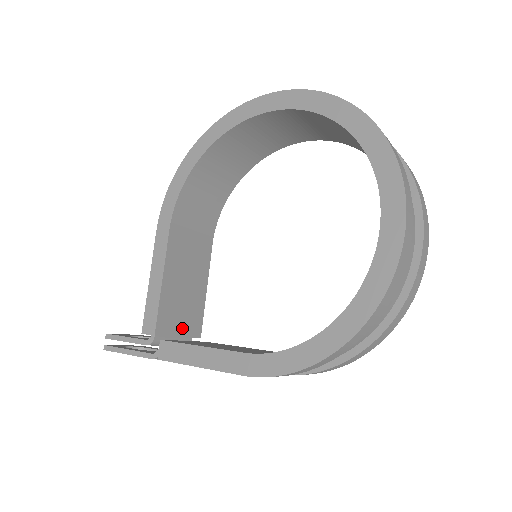
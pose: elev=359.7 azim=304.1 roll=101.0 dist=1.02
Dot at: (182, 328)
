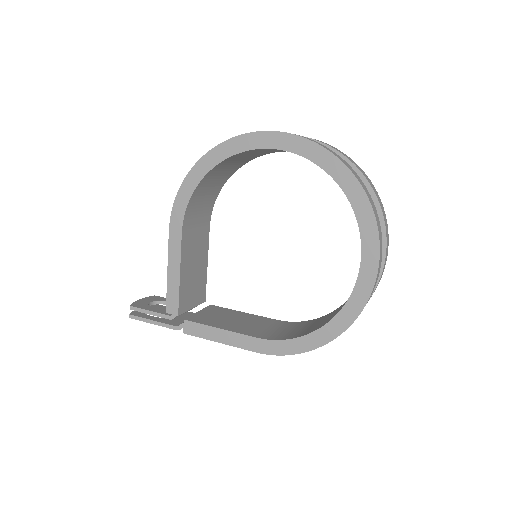
Dot at: (194, 301)
